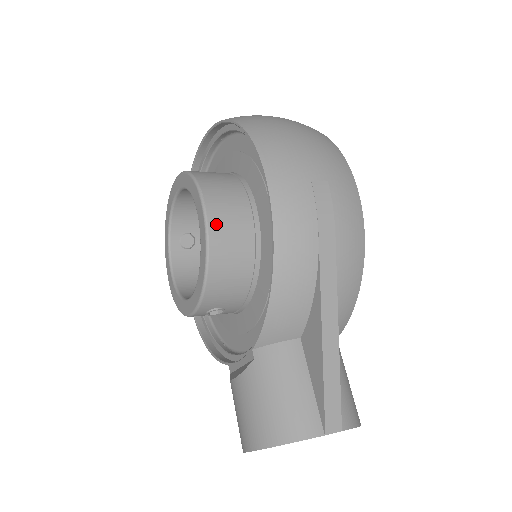
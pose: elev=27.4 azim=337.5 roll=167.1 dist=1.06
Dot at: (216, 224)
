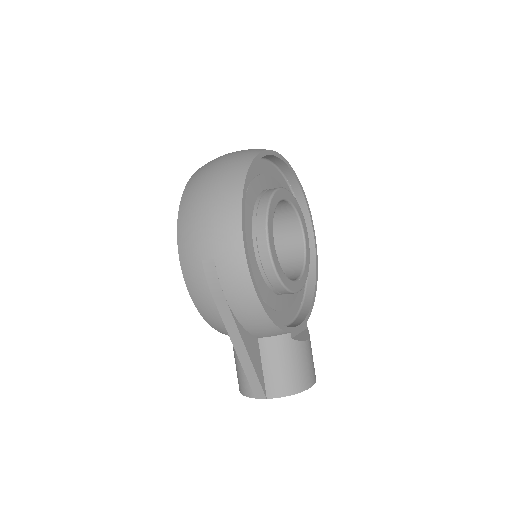
Dot at: occluded
